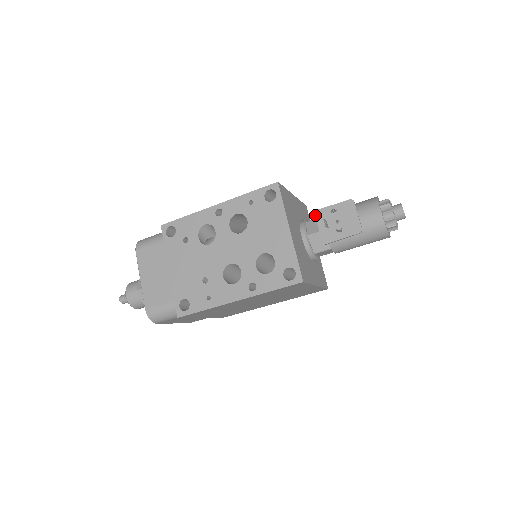
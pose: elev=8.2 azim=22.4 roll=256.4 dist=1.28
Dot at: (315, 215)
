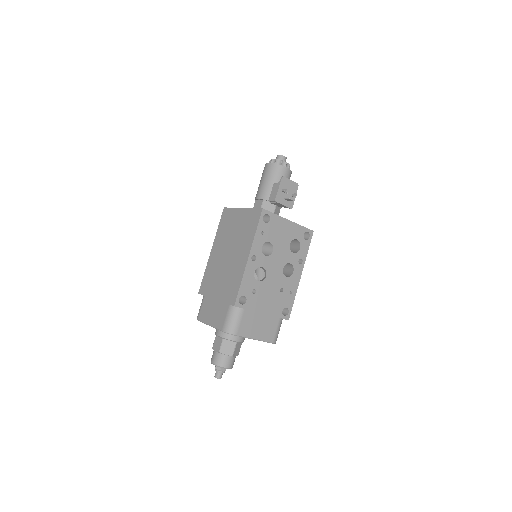
Dot at: (277, 202)
